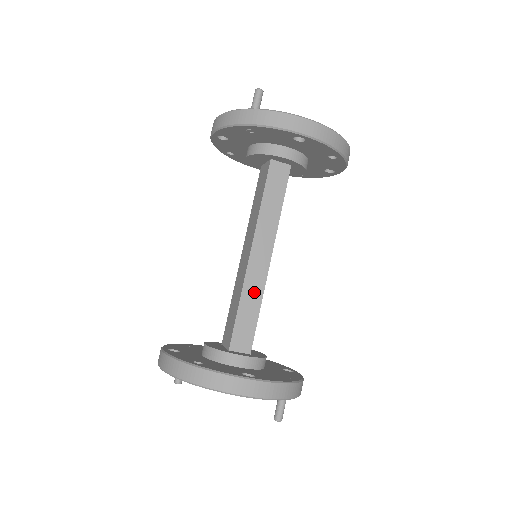
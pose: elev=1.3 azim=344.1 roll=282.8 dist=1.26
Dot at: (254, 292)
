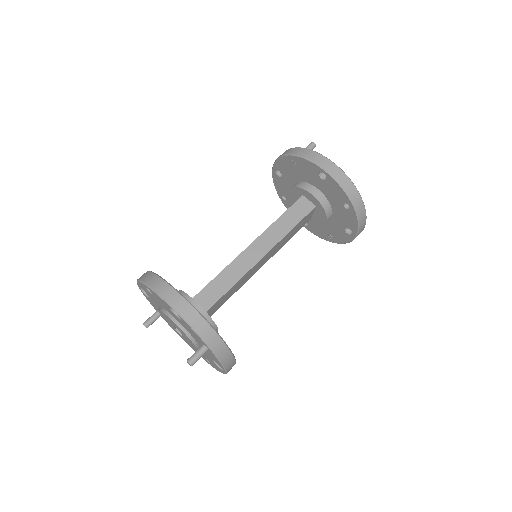
Dot at: (236, 271)
